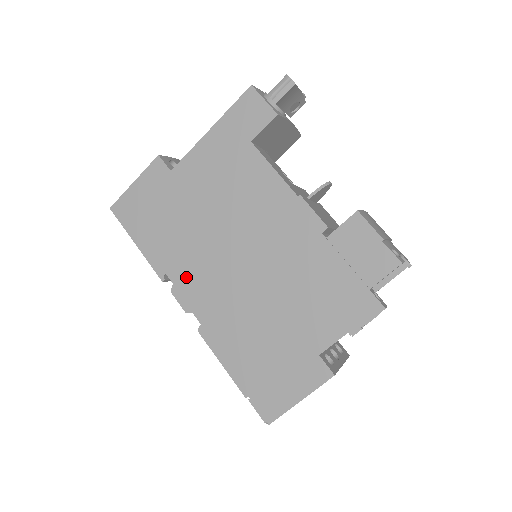
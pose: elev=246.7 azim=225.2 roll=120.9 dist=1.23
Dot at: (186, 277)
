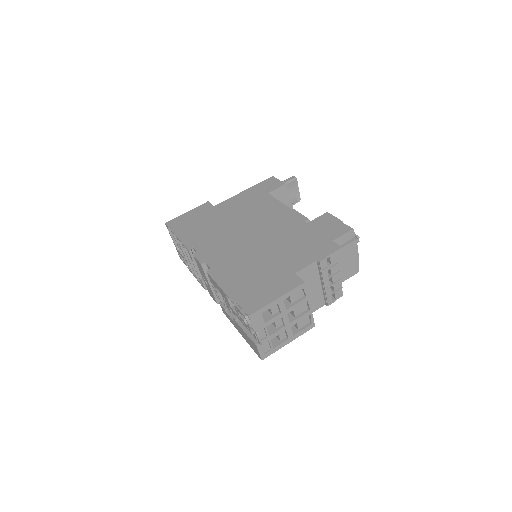
Dot at: (207, 247)
